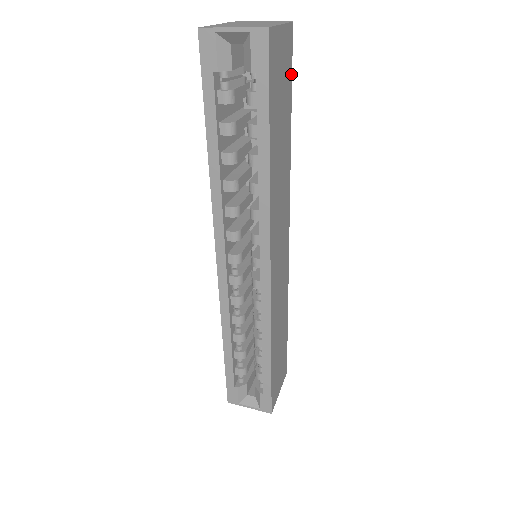
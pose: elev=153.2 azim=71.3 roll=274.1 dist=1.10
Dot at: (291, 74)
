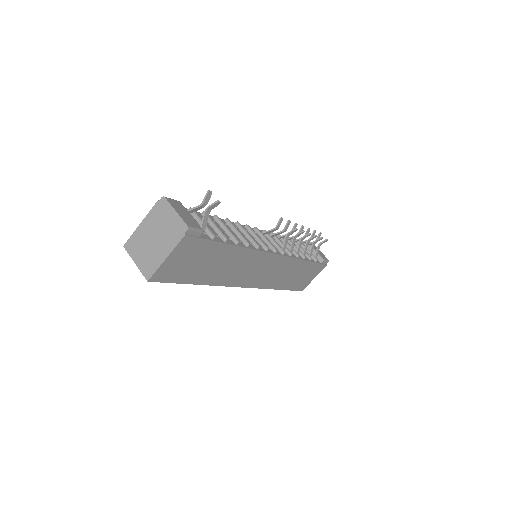
Dot at: (207, 241)
